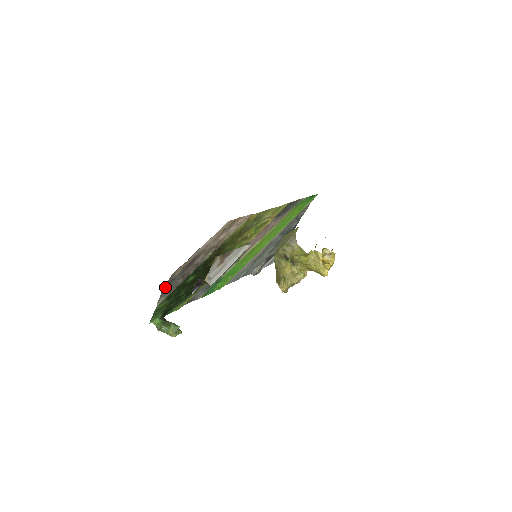
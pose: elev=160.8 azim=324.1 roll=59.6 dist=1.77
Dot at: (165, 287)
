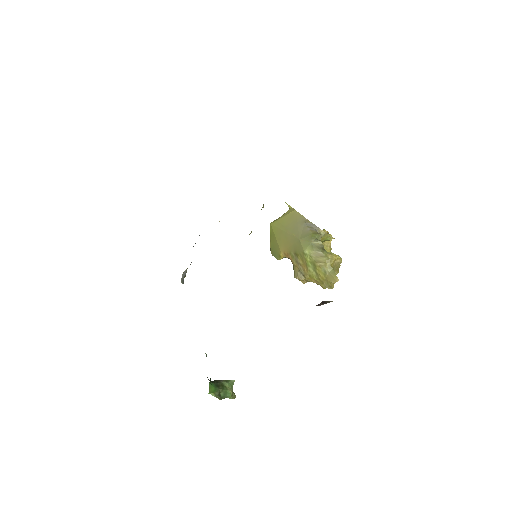
Dot at: occluded
